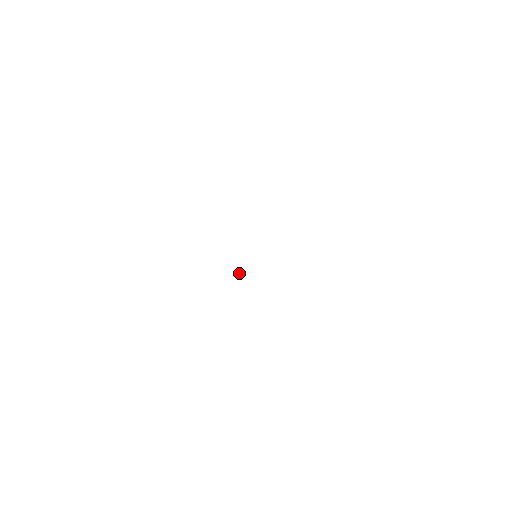
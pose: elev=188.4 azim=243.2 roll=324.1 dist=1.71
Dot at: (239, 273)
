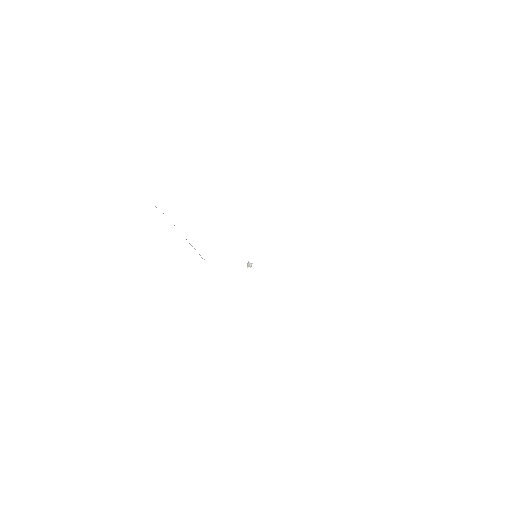
Dot at: (250, 266)
